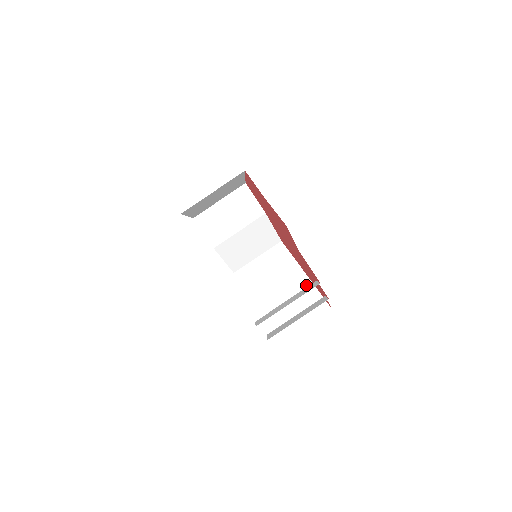
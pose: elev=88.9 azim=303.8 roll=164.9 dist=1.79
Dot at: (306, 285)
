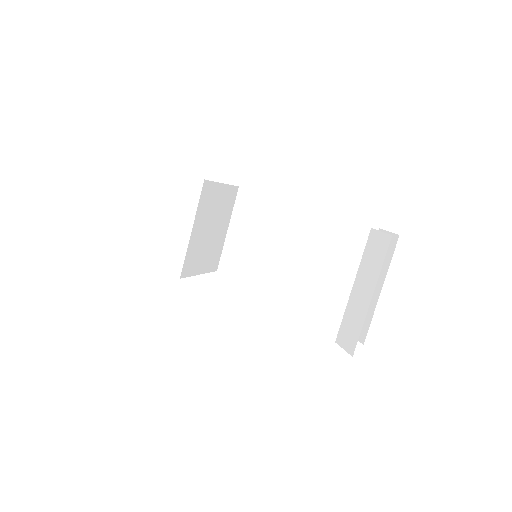
Dot at: (324, 222)
